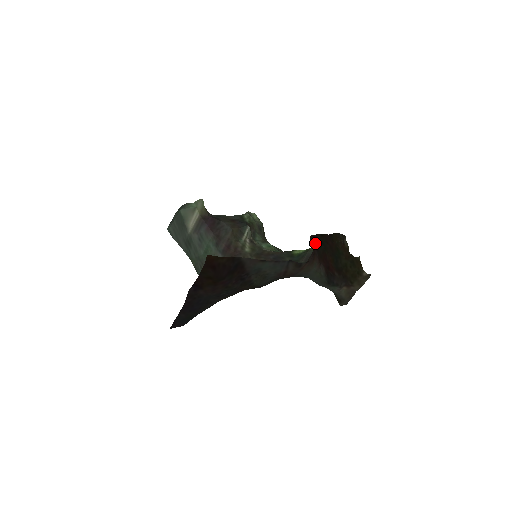
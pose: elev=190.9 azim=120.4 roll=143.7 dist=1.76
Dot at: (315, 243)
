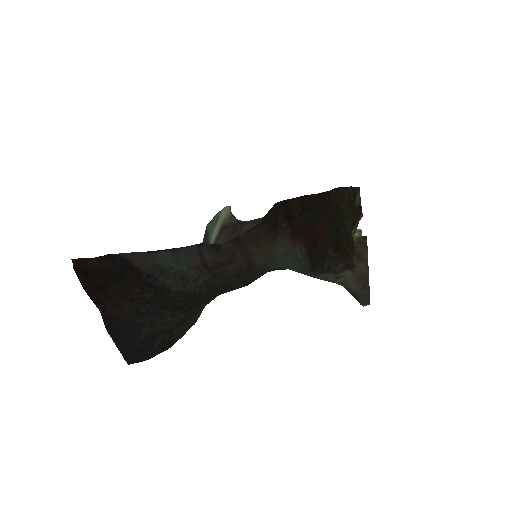
Dot at: (285, 212)
